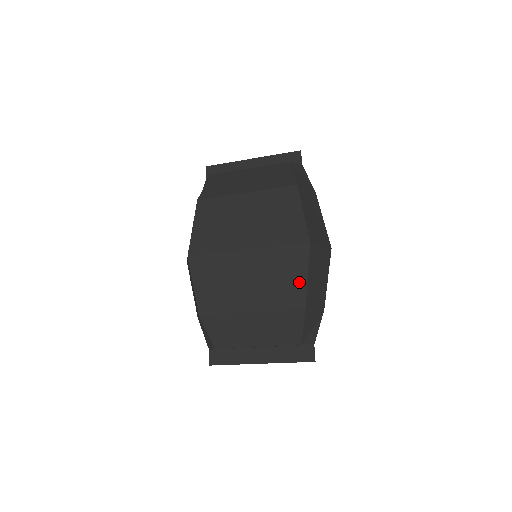
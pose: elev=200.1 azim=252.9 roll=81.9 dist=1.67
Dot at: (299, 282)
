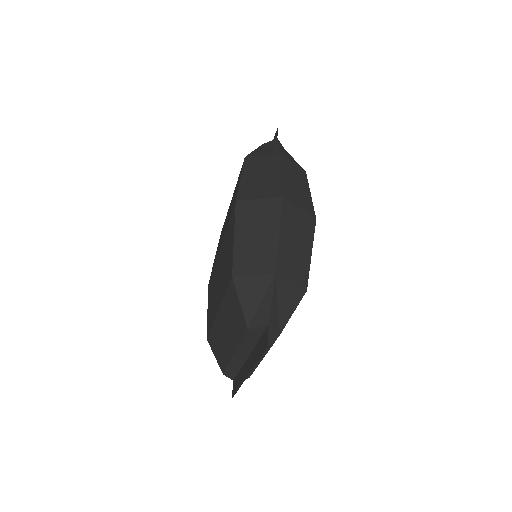
Dot at: (231, 250)
